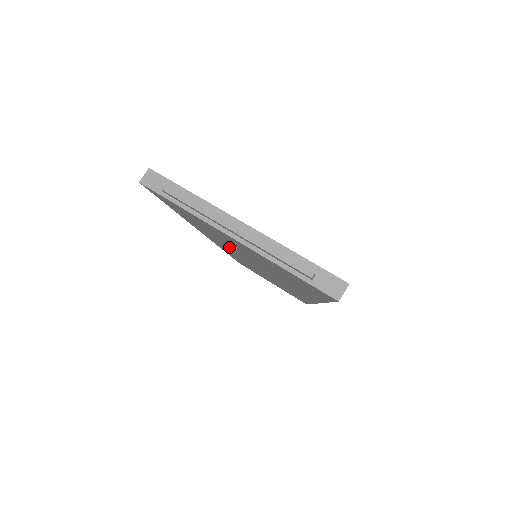
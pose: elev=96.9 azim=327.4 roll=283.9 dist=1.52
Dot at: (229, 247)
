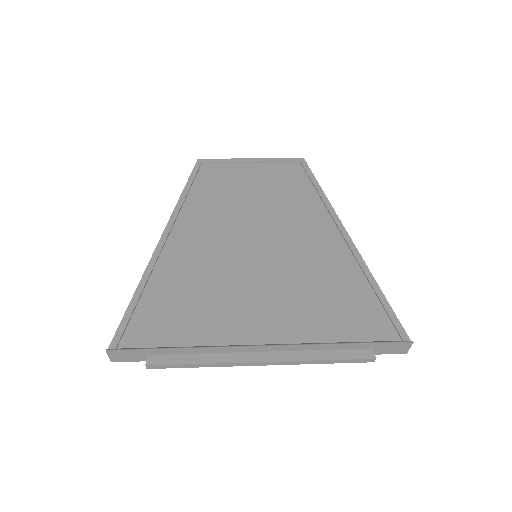
Dot at: occluded
